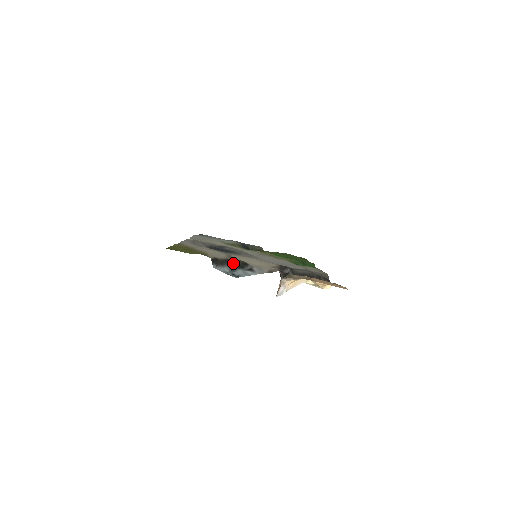
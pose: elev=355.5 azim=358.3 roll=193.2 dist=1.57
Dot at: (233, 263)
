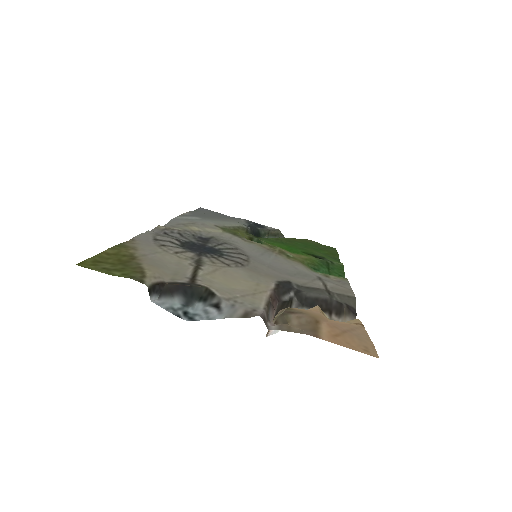
Dot at: (190, 291)
